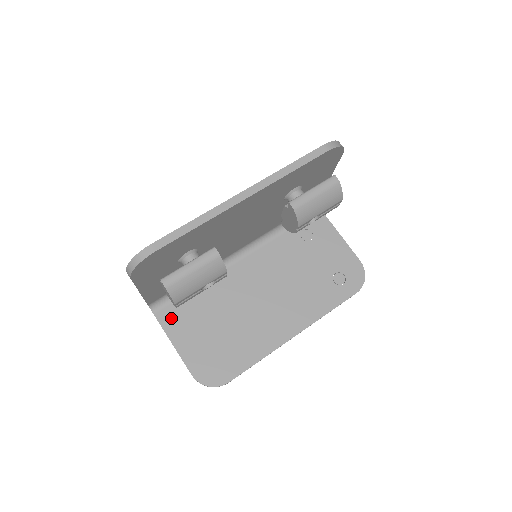
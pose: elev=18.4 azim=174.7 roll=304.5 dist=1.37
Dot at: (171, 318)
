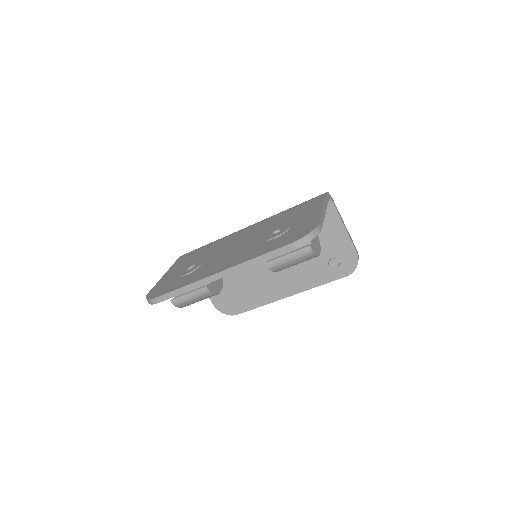
Dot at: occluded
